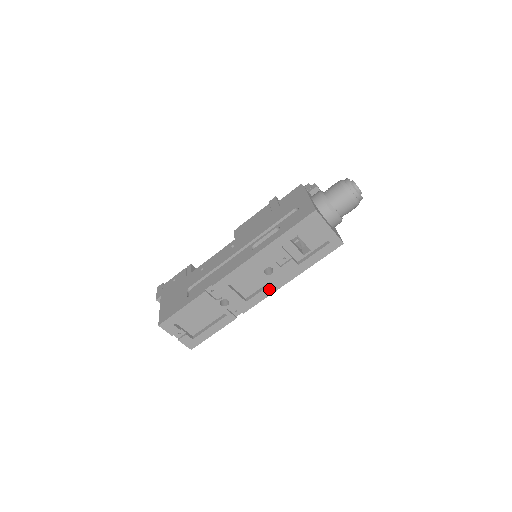
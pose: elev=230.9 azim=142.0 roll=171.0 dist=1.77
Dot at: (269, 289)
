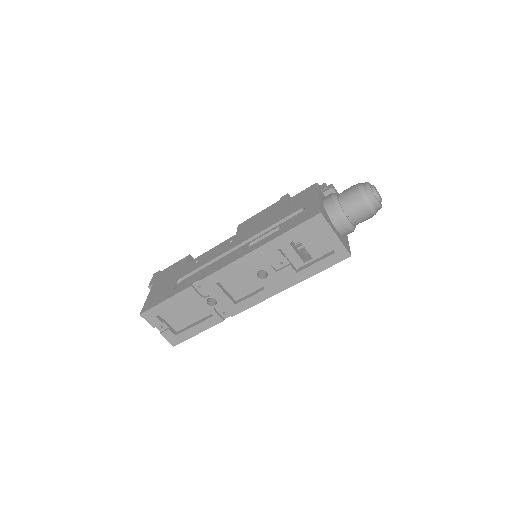
Dot at: (262, 295)
